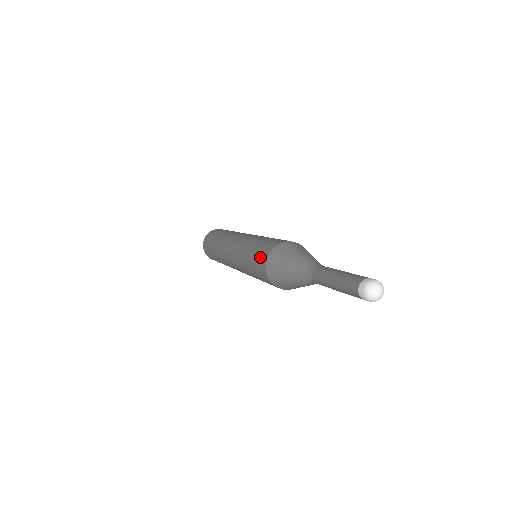
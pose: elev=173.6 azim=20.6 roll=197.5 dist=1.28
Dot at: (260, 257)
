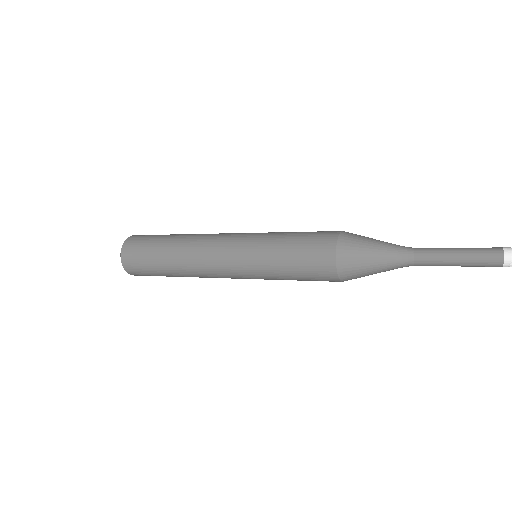
Dot at: (318, 273)
